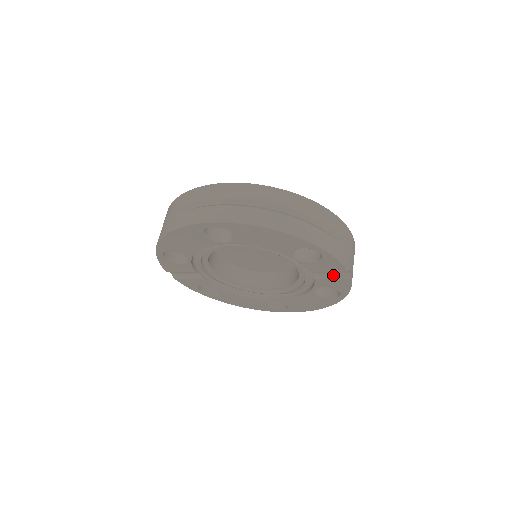
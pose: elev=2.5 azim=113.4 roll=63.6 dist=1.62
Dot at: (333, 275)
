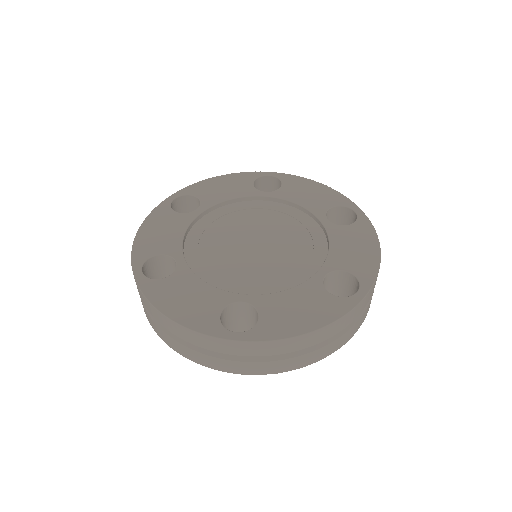
Dot at: occluded
